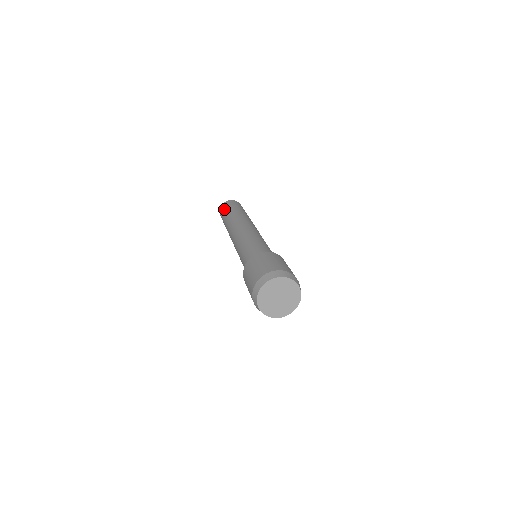
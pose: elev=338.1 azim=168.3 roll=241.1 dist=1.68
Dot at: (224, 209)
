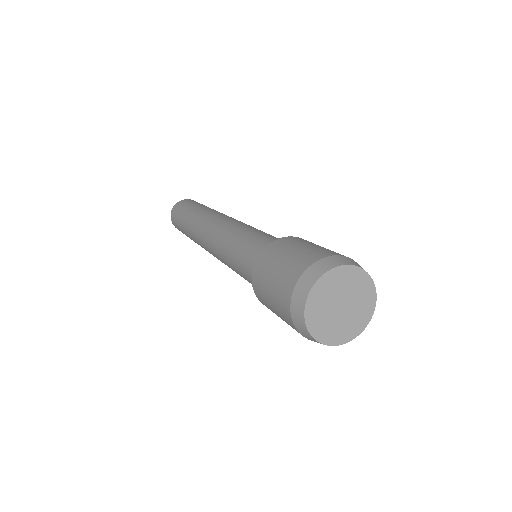
Dot at: (176, 220)
